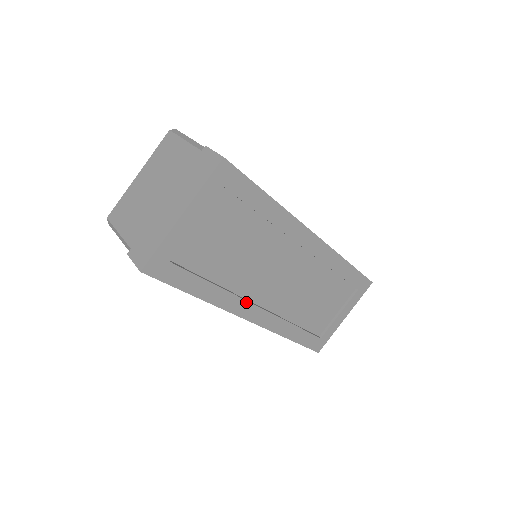
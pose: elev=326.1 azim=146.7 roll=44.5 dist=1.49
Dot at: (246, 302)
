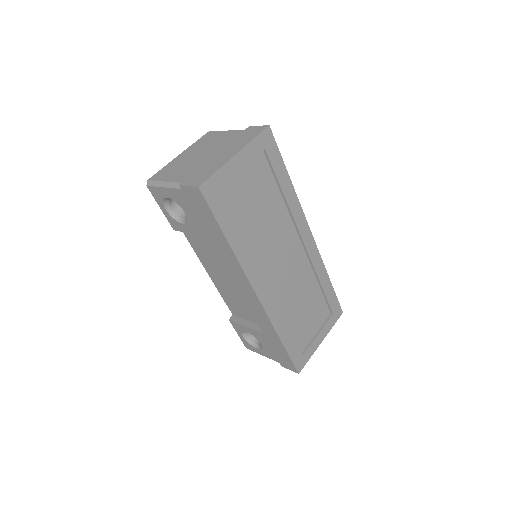
Dot at: (258, 271)
